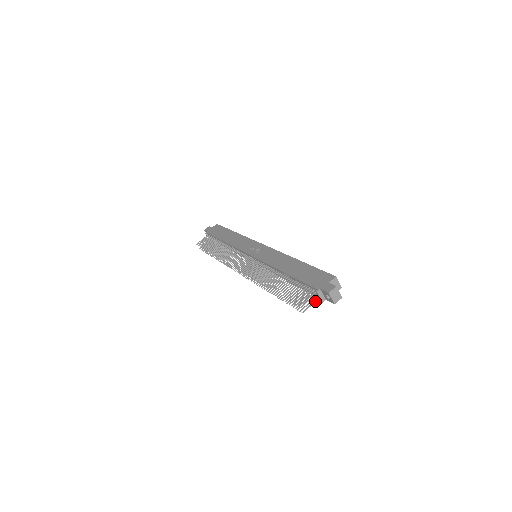
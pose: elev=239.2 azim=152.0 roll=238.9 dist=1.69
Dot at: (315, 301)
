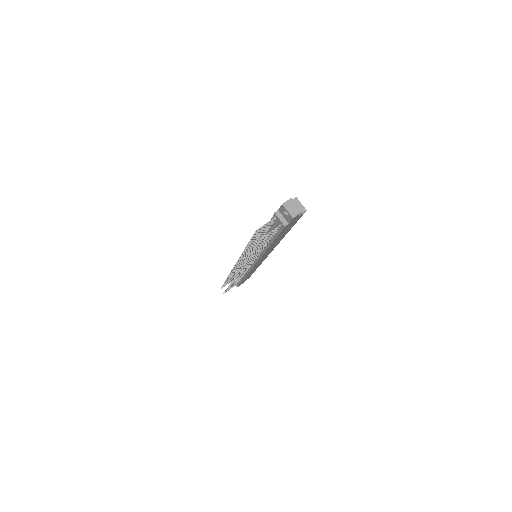
Dot at: (277, 227)
